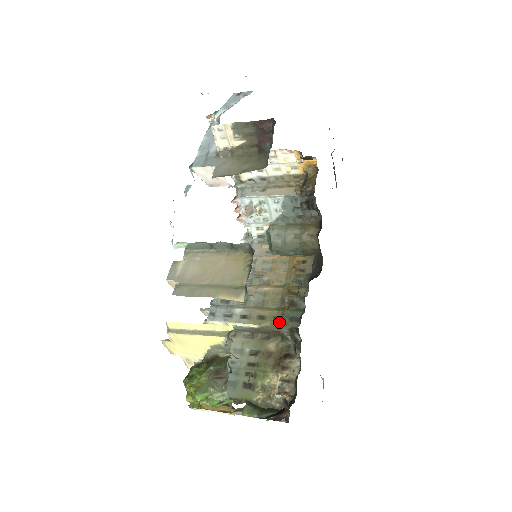
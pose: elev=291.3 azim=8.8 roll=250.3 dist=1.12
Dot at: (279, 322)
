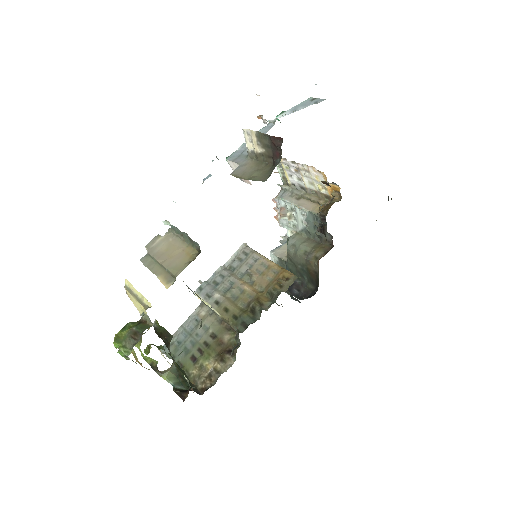
Dot at: (234, 321)
